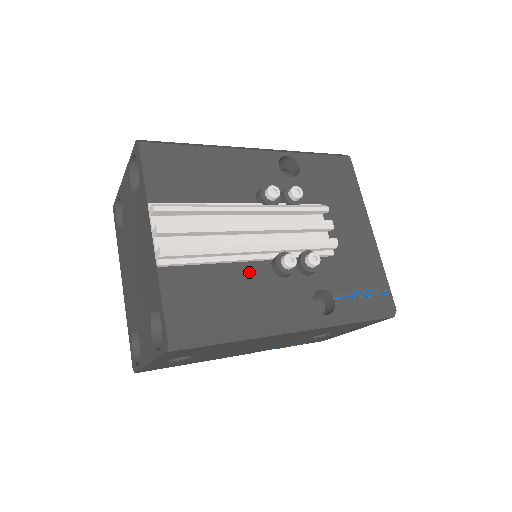
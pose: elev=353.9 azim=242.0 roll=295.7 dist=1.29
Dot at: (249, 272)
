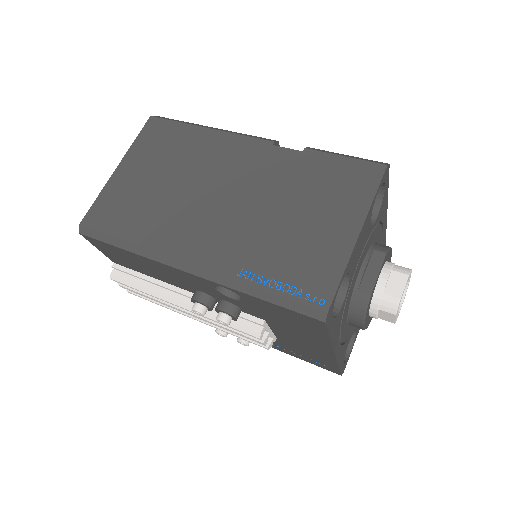
Dot at: occluded
